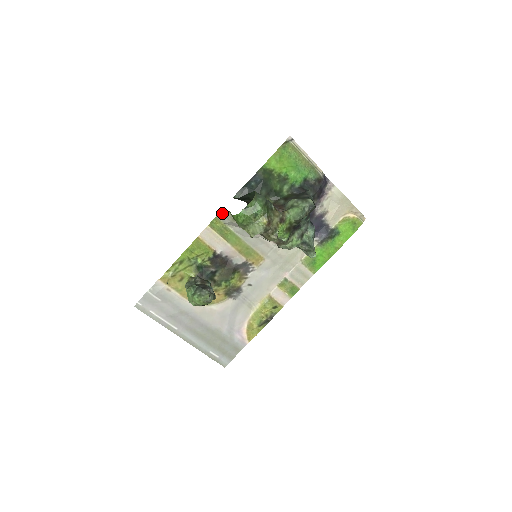
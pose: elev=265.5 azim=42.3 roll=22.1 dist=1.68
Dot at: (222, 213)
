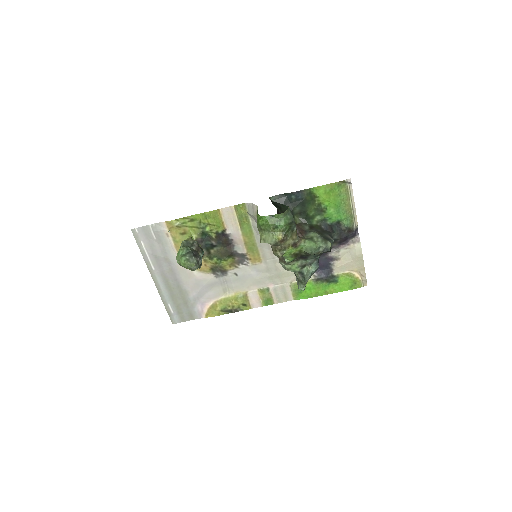
Dot at: (252, 204)
